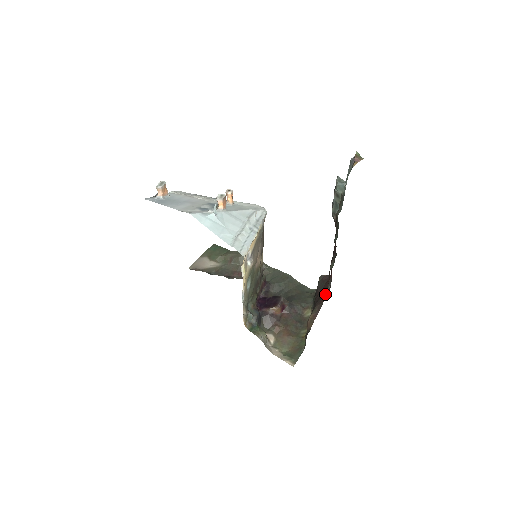
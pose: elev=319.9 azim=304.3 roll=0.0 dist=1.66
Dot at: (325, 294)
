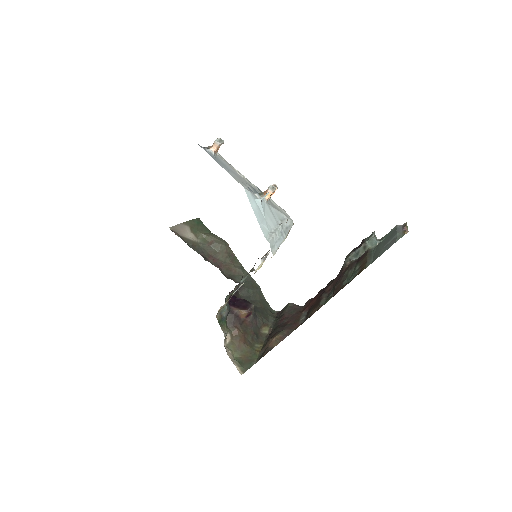
Dot at: (297, 322)
